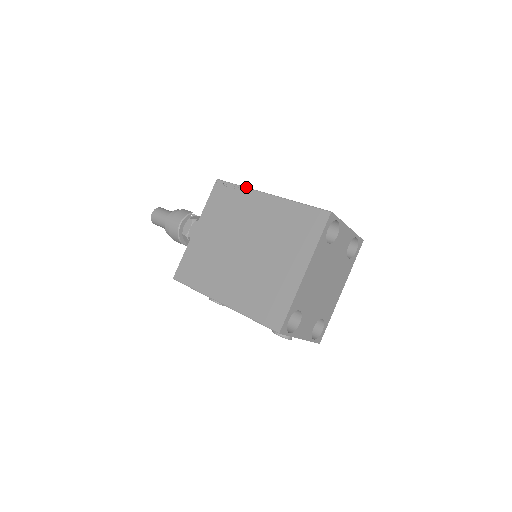
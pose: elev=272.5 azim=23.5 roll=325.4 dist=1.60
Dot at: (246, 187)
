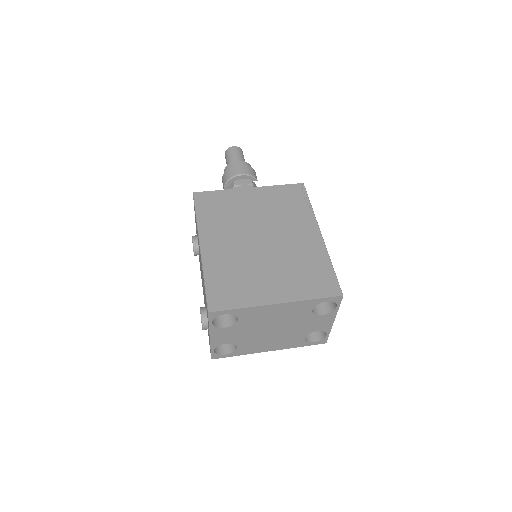
Dot at: occluded
